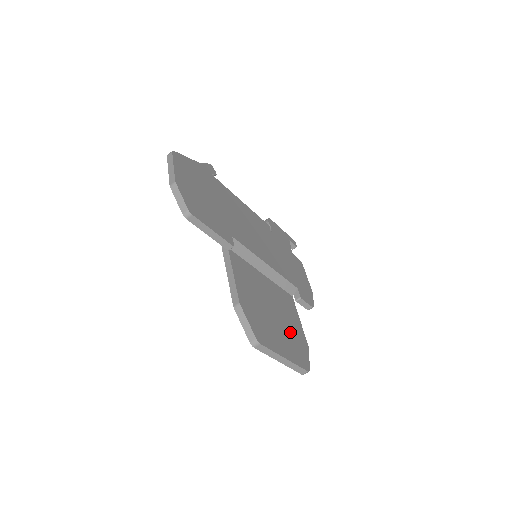
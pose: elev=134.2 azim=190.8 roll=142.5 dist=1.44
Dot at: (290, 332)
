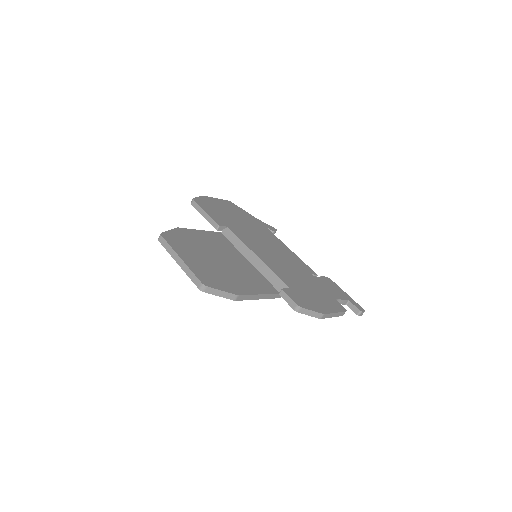
Dot at: (223, 274)
